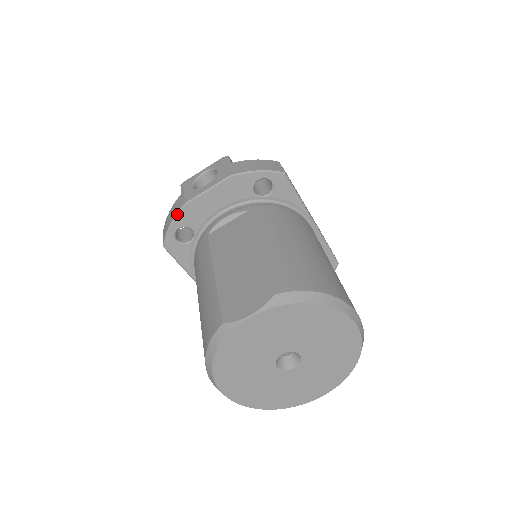
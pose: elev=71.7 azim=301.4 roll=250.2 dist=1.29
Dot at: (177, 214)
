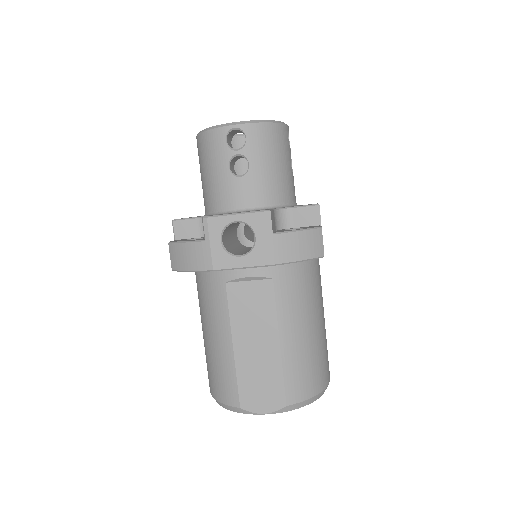
Dot at: (200, 271)
